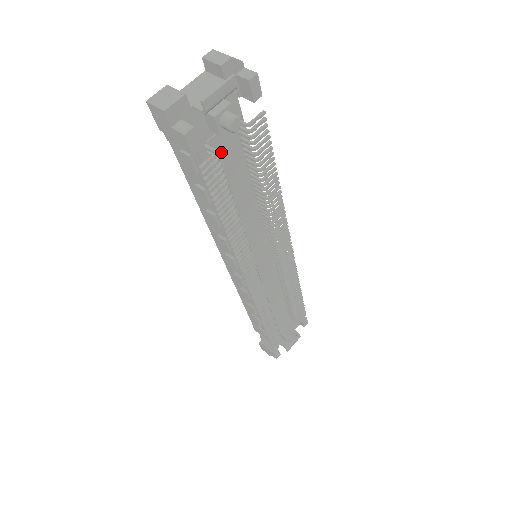
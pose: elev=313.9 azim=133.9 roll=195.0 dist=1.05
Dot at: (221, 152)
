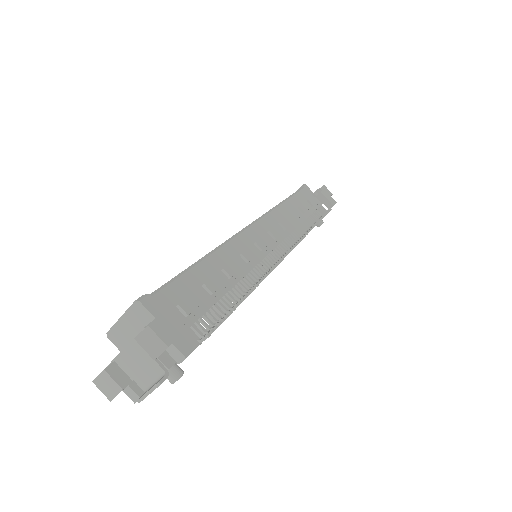
Dot at: occluded
